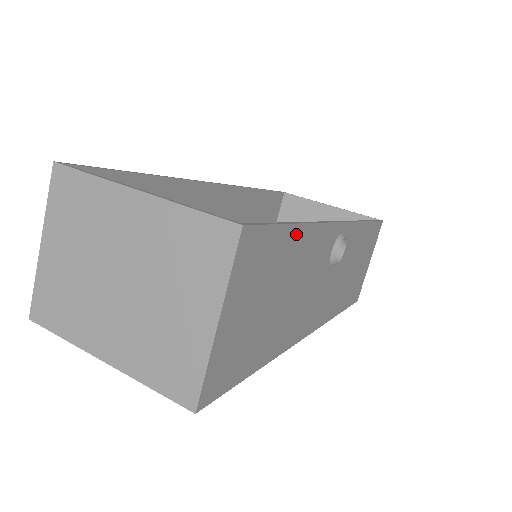
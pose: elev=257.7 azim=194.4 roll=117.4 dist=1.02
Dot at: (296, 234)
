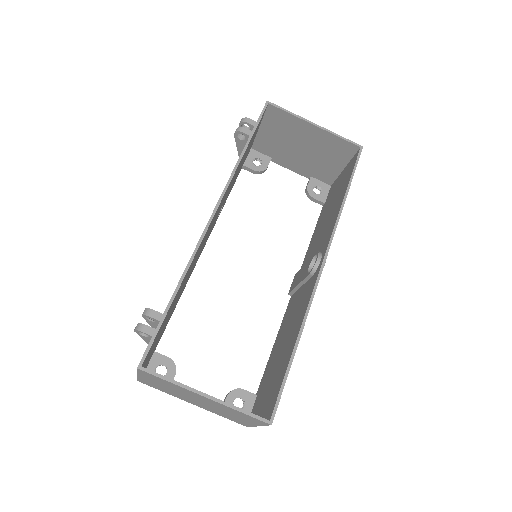
Dot at: (294, 351)
